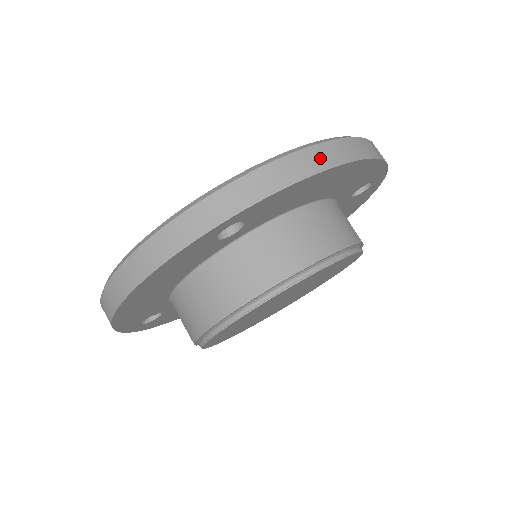
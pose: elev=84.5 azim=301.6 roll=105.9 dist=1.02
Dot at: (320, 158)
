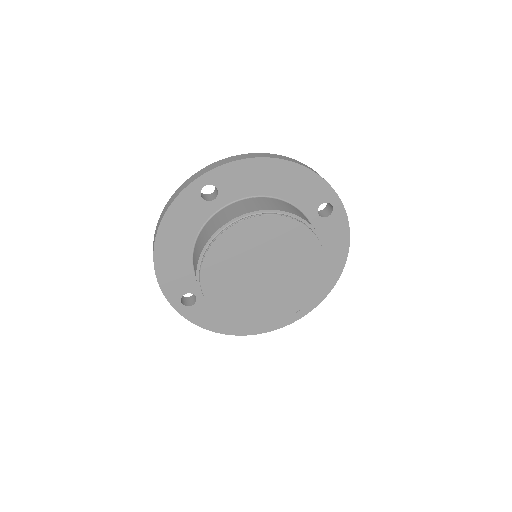
Dot at: (256, 155)
